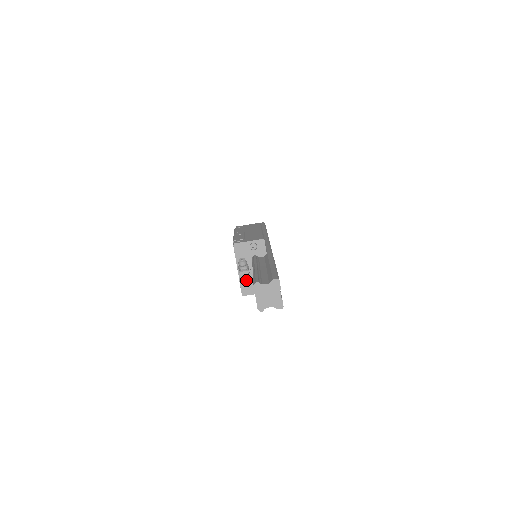
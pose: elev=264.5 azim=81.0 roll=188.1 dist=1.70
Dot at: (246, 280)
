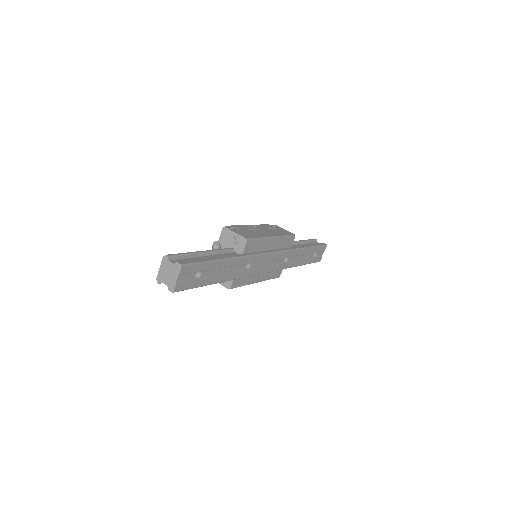
Dot at: occluded
